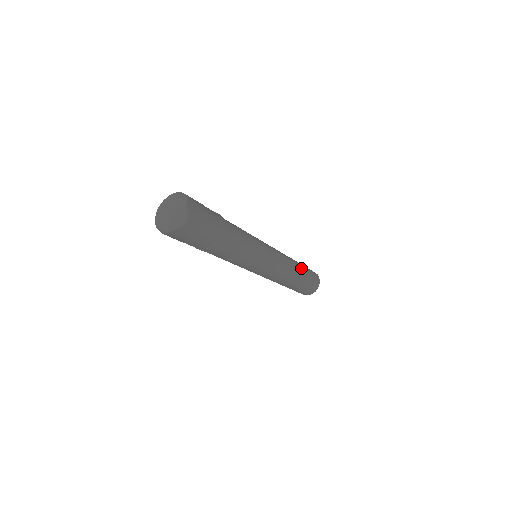
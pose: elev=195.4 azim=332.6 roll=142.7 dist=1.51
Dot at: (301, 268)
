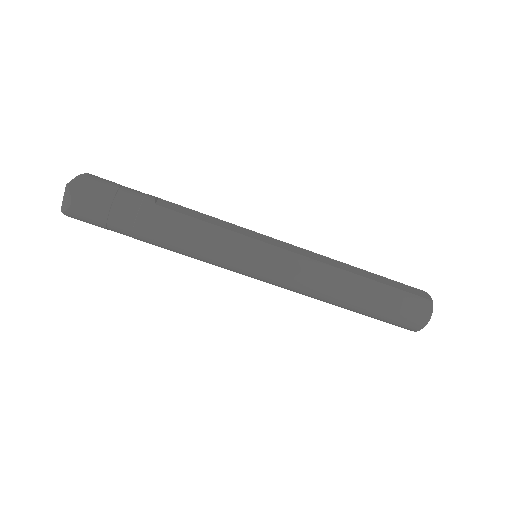
Dot at: (362, 282)
